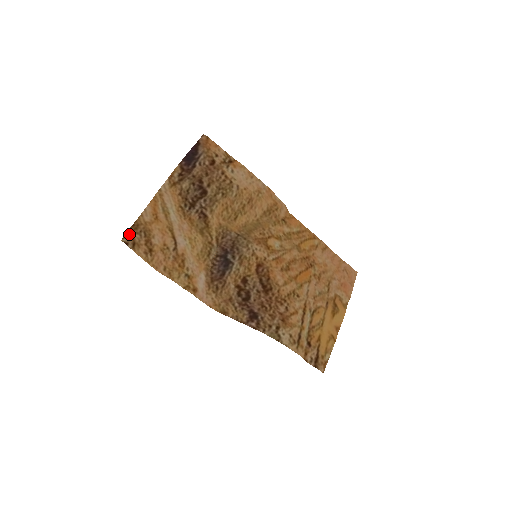
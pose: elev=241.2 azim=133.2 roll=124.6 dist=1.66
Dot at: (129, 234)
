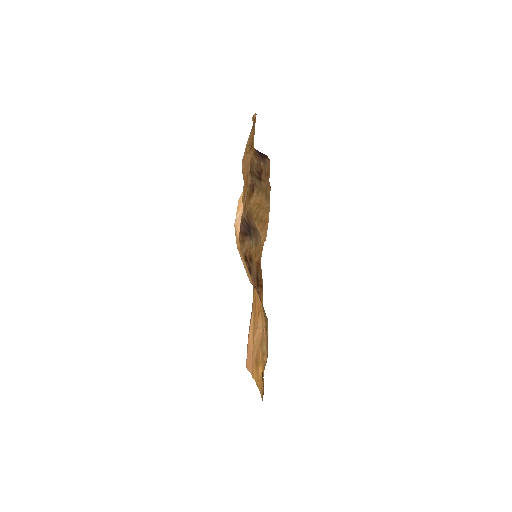
Dot at: occluded
